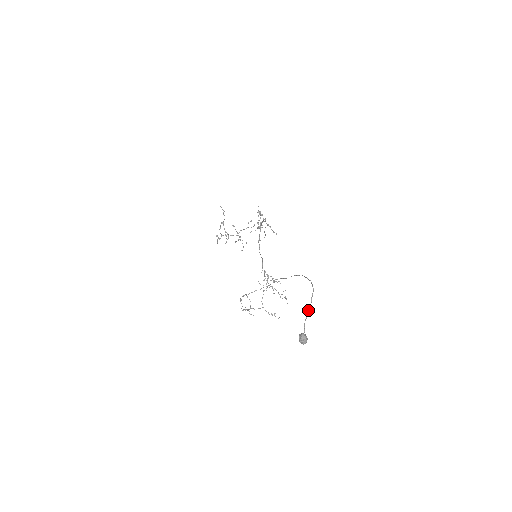
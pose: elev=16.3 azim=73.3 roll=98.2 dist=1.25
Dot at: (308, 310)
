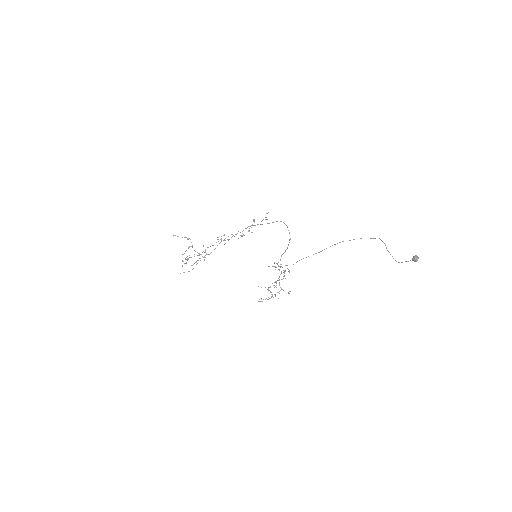
Dot at: occluded
